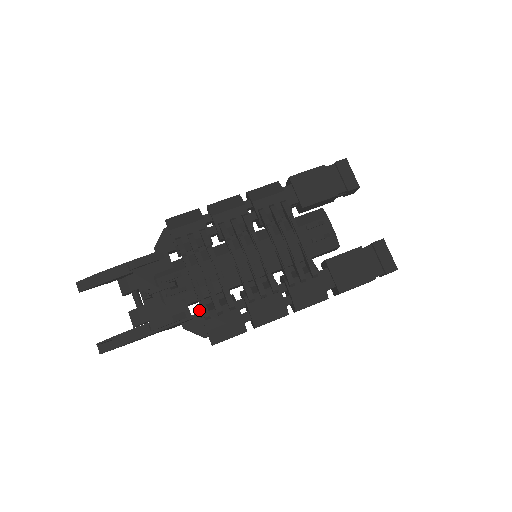
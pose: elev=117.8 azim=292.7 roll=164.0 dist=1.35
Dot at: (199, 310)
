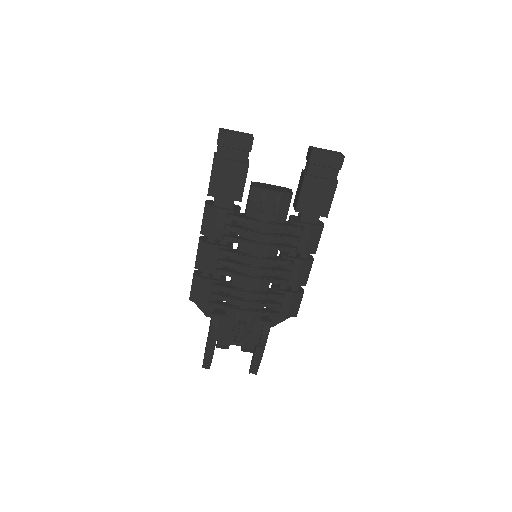
Dot at: occluded
